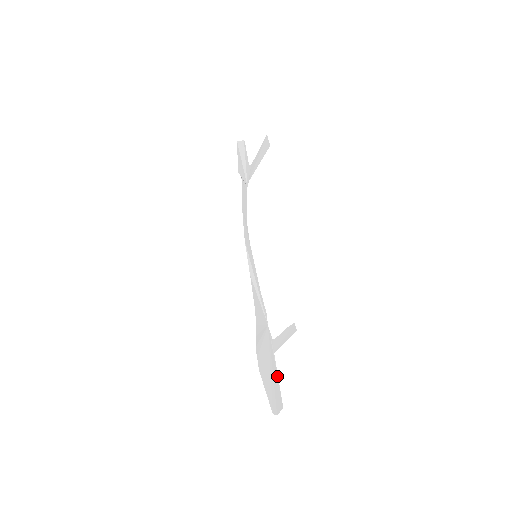
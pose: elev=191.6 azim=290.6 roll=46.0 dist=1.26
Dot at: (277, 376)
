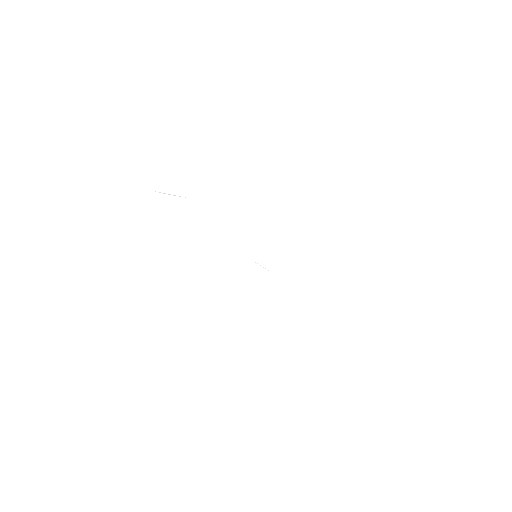
Dot at: (372, 339)
